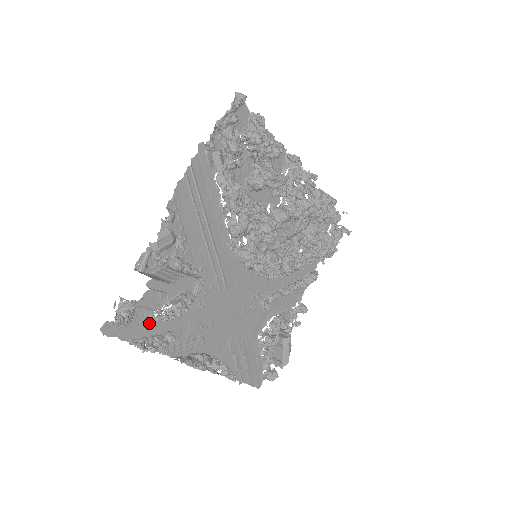
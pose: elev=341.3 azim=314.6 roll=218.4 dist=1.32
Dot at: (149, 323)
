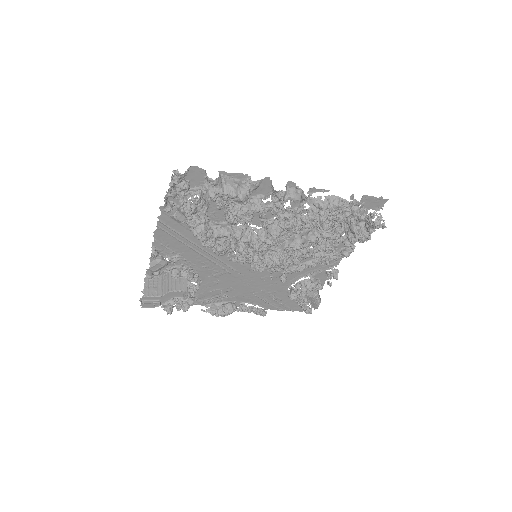
Dot at: occluded
